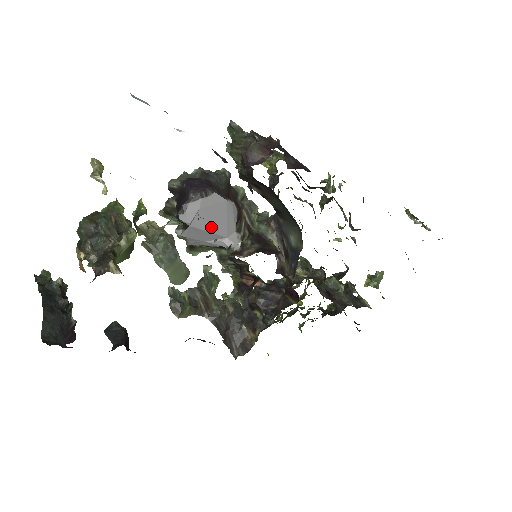
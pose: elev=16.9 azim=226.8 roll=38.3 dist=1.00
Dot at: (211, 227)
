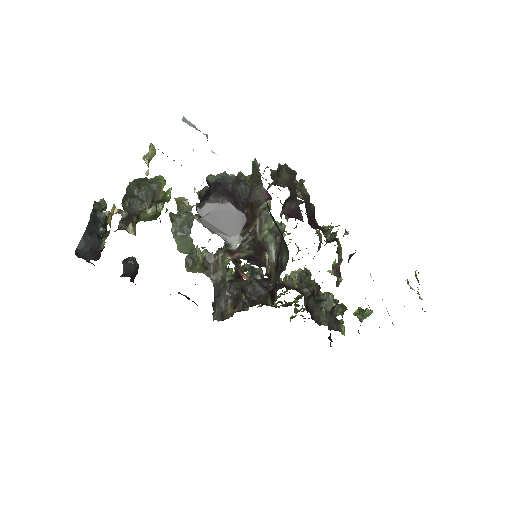
Dot at: (219, 225)
